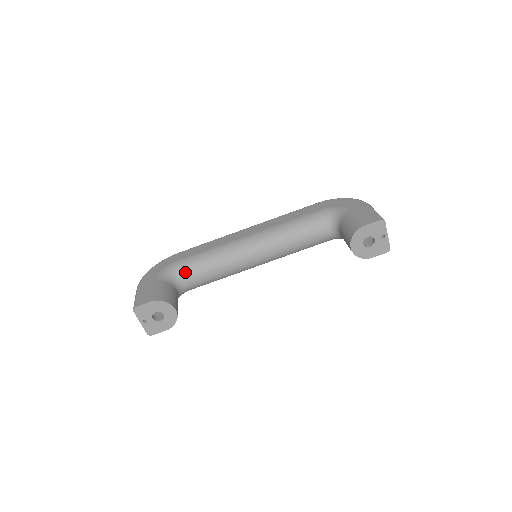
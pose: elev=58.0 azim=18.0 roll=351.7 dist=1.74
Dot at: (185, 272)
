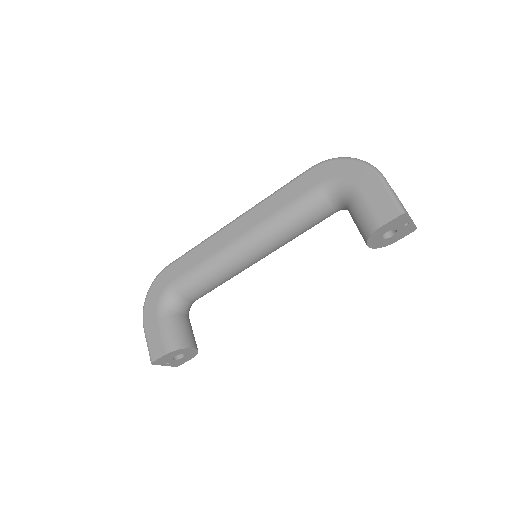
Dot at: (185, 294)
